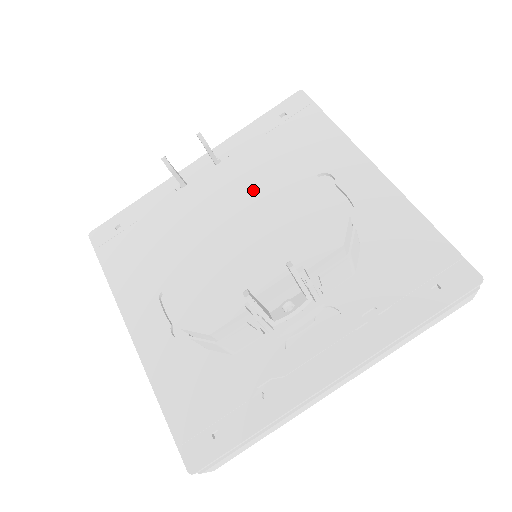
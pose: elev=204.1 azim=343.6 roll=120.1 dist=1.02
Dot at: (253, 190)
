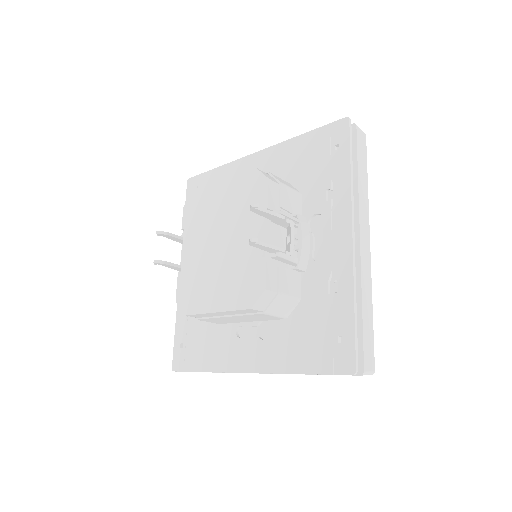
Dot at: (209, 222)
